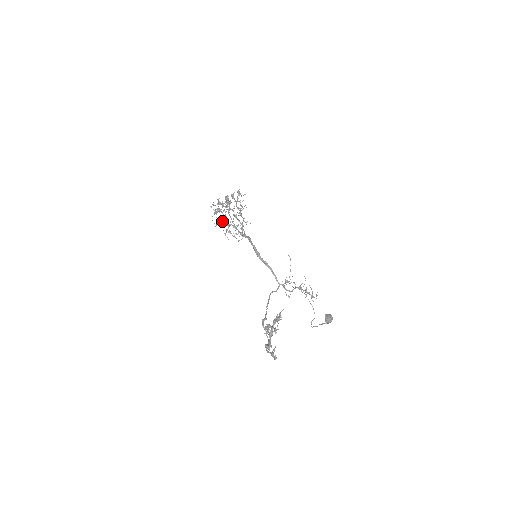
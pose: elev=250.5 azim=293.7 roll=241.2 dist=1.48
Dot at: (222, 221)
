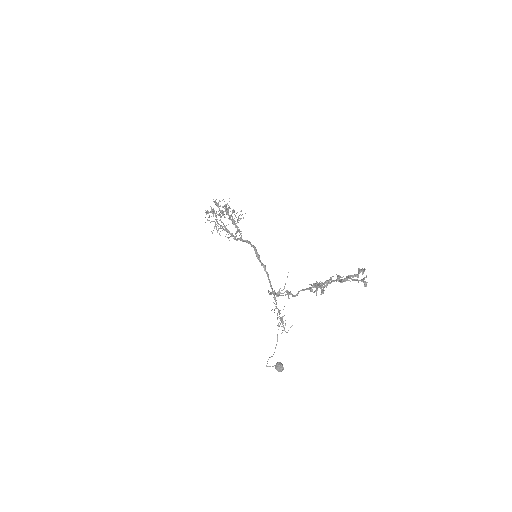
Dot at: occluded
